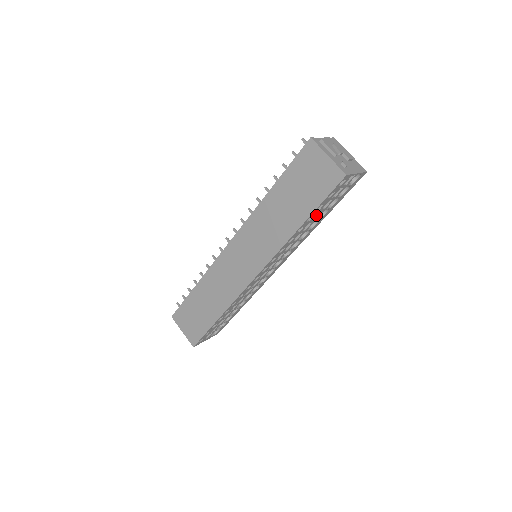
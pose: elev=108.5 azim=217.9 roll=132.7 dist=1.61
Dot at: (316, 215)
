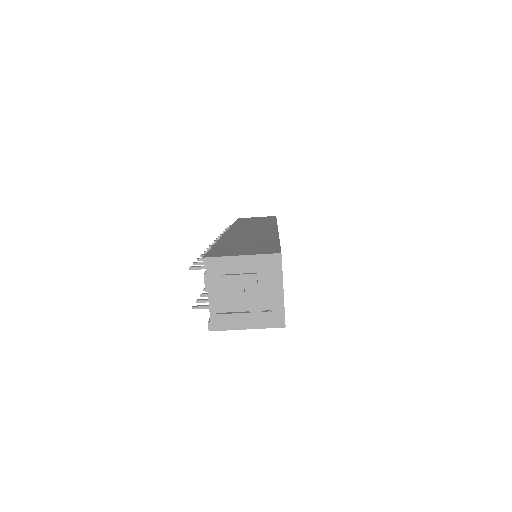
Dot at: occluded
